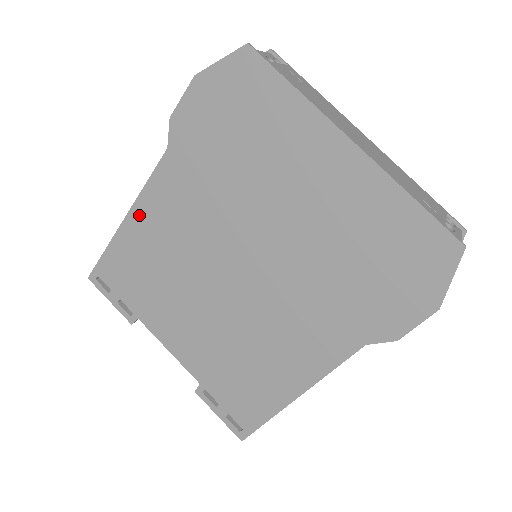
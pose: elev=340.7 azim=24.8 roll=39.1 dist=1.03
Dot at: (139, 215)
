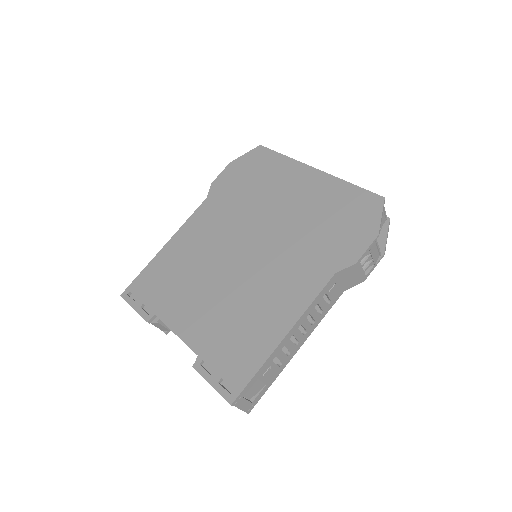
Dot at: (177, 239)
